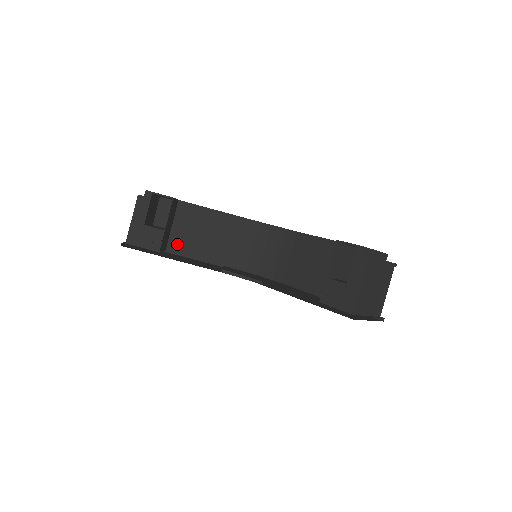
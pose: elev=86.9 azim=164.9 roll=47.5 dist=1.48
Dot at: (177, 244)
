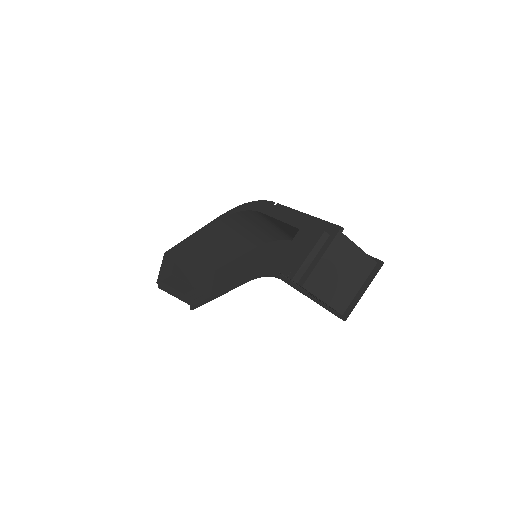
Dot at: (214, 263)
